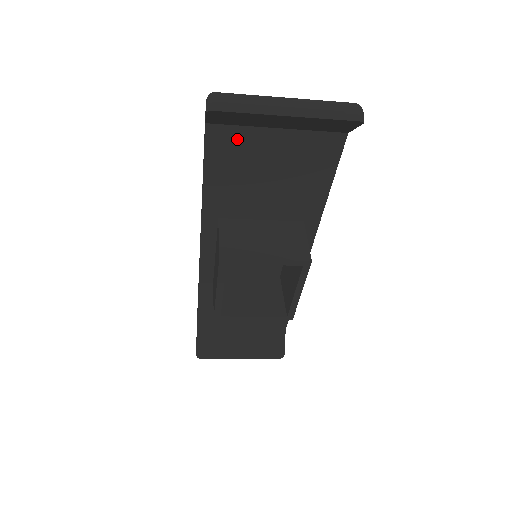
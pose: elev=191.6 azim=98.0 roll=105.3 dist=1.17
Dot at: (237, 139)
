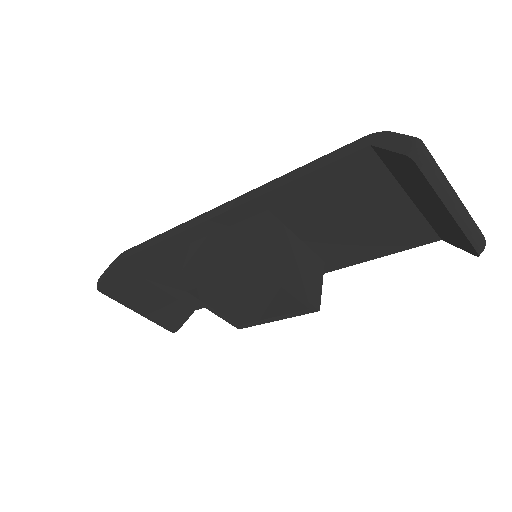
Dot at: (372, 176)
